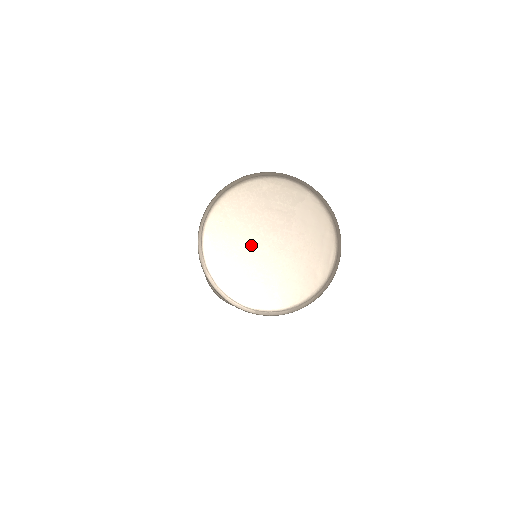
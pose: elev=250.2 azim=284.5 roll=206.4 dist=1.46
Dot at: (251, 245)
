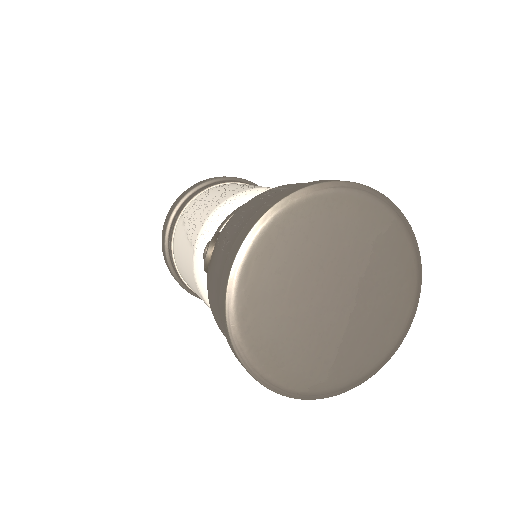
Dot at: (306, 301)
